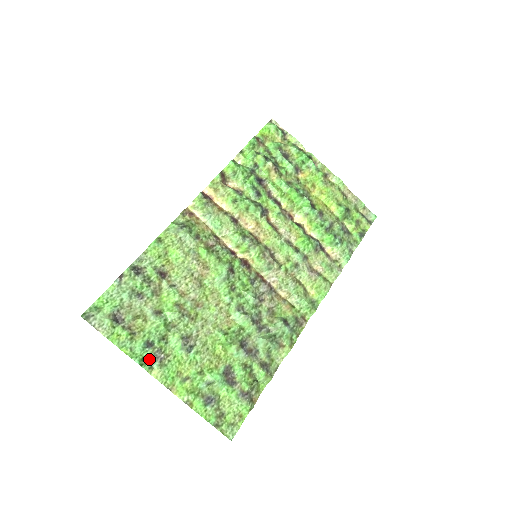
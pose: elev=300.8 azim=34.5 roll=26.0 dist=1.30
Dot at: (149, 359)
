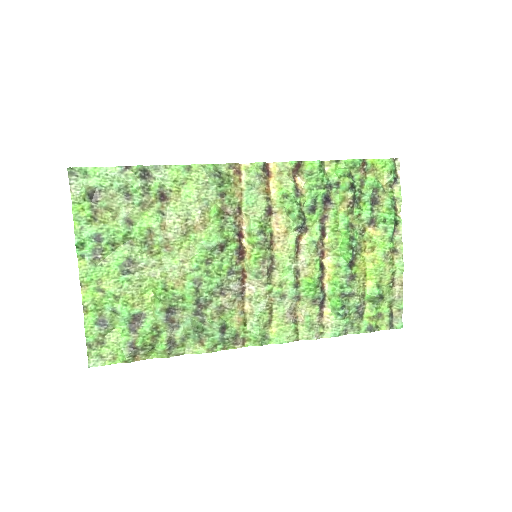
Dot at: (88, 248)
